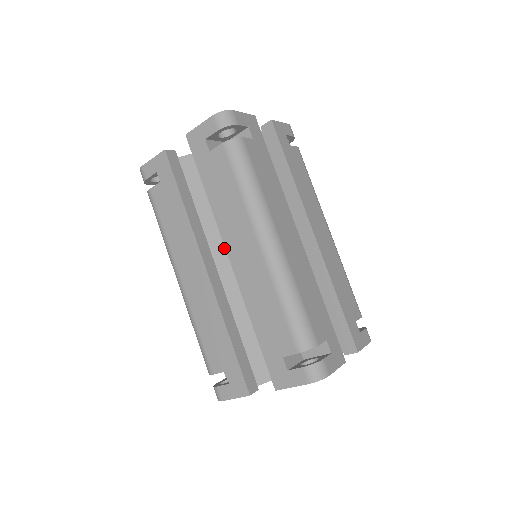
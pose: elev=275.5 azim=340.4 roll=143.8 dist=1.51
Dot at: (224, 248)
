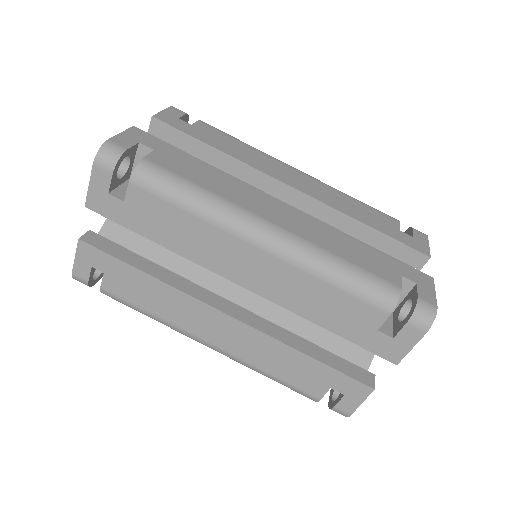
Dot at: (221, 277)
